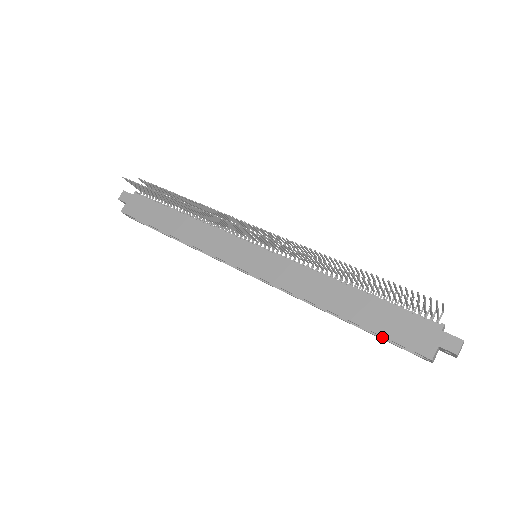
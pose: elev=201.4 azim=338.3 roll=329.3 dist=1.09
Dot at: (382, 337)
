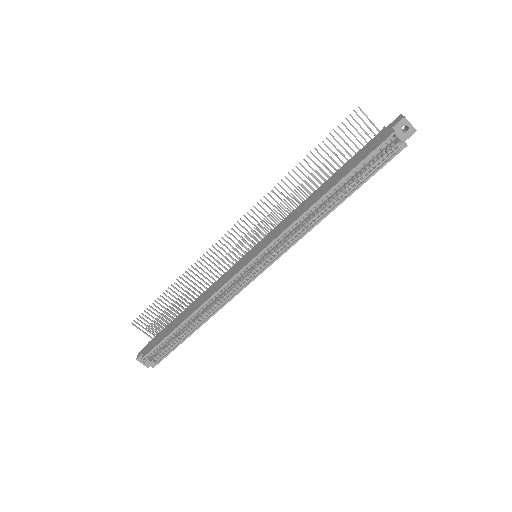
Dot at: (368, 177)
